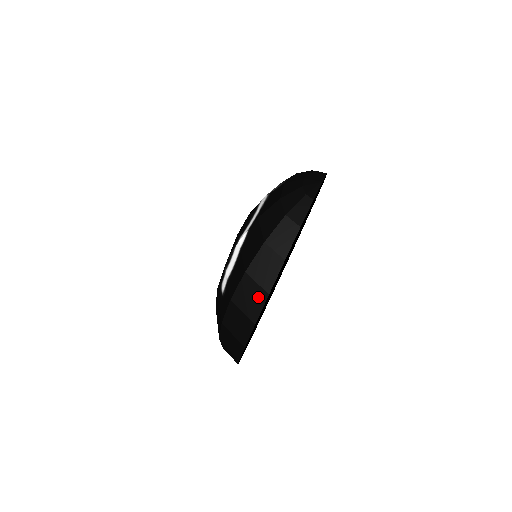
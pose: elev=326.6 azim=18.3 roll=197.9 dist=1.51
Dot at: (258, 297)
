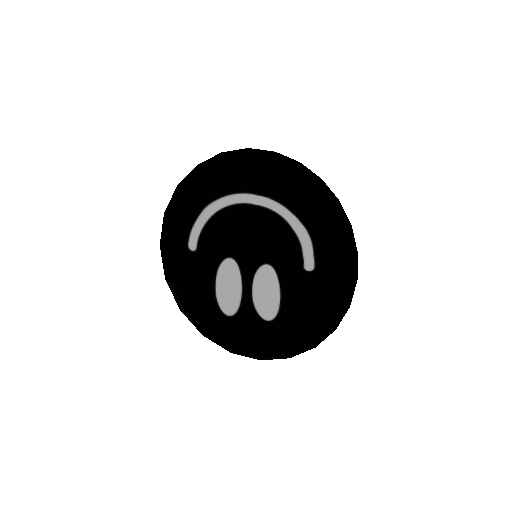
Dot at: (175, 197)
